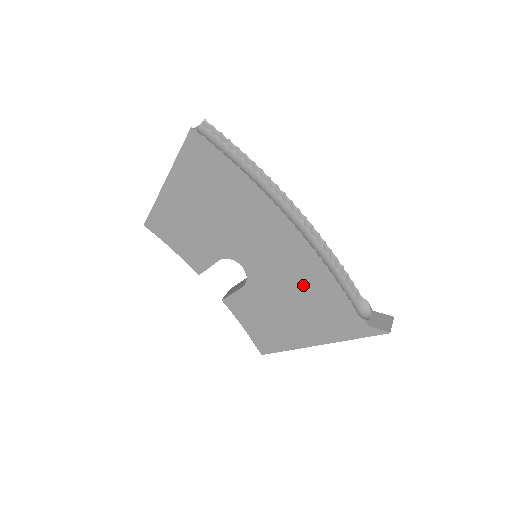
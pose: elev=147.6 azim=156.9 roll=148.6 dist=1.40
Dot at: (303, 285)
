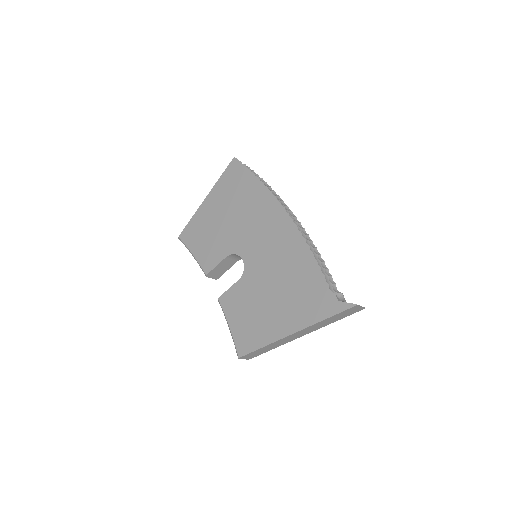
Dot at: (288, 268)
